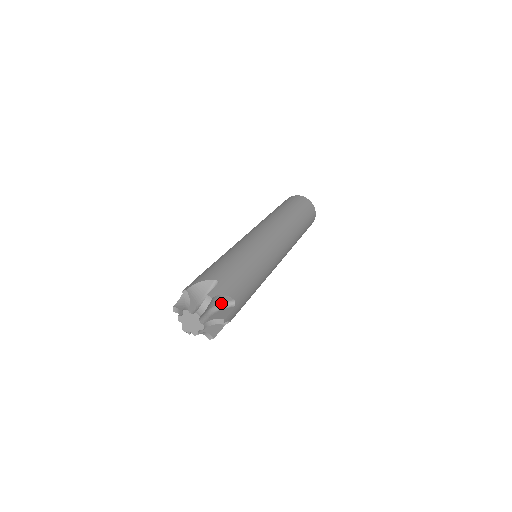
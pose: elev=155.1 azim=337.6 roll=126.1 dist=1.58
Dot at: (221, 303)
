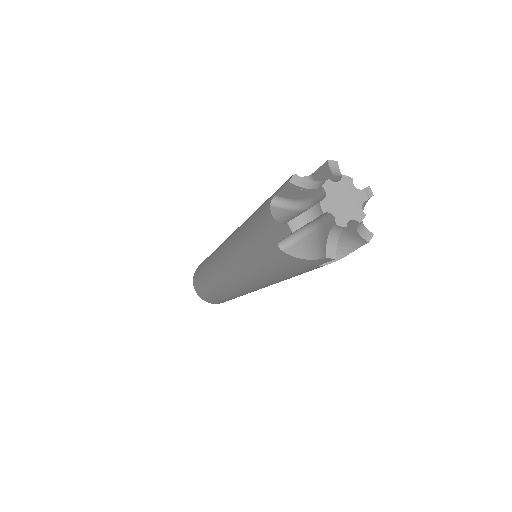
Dot at: occluded
